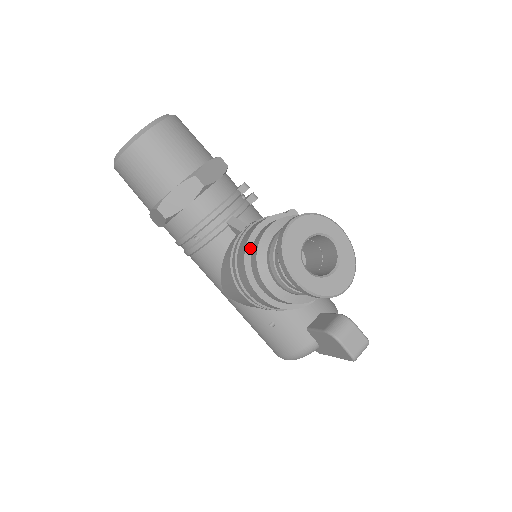
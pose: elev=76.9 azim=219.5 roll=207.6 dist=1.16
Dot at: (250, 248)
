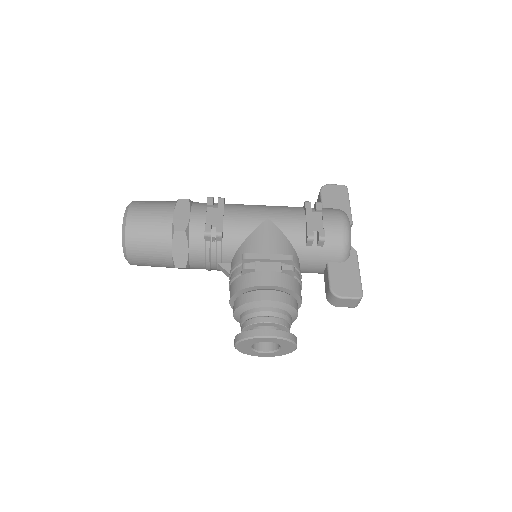
Dot at: occluded
